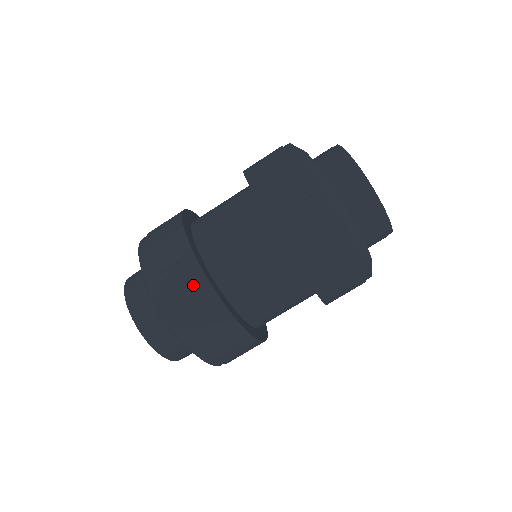
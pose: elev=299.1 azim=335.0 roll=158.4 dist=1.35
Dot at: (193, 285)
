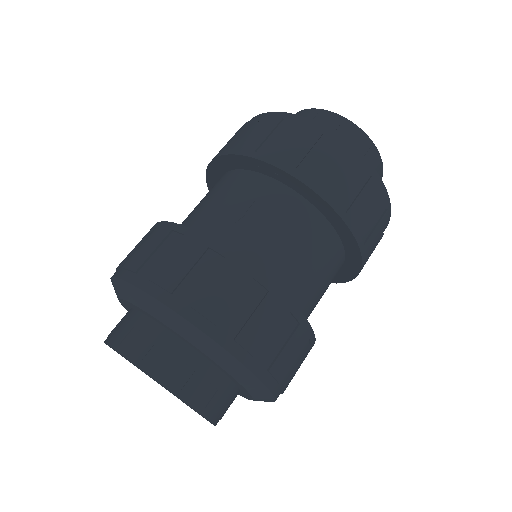
Dot at: (233, 278)
